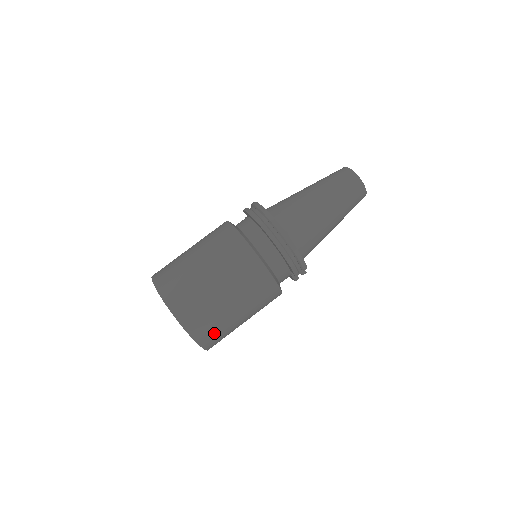
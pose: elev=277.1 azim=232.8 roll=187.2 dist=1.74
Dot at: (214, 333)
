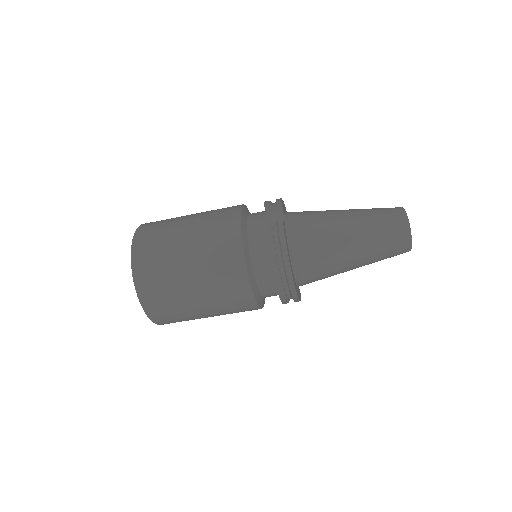
Dot at: occluded
